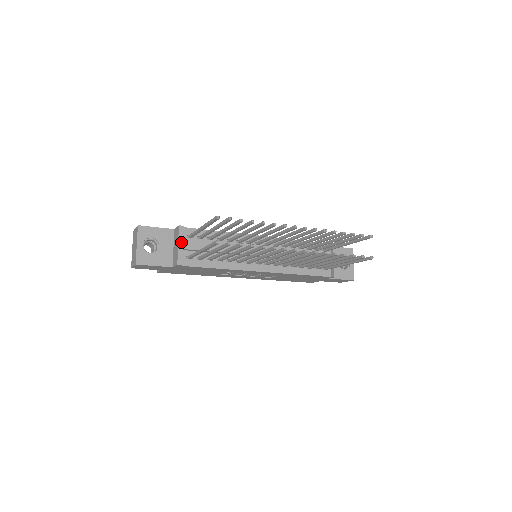
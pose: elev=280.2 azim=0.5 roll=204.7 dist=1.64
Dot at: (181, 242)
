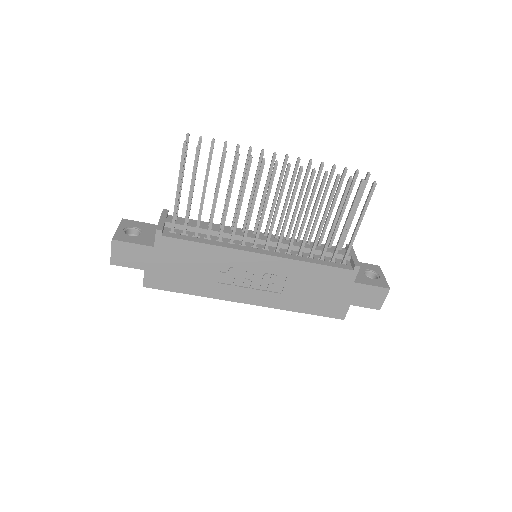
Dot at: (163, 218)
